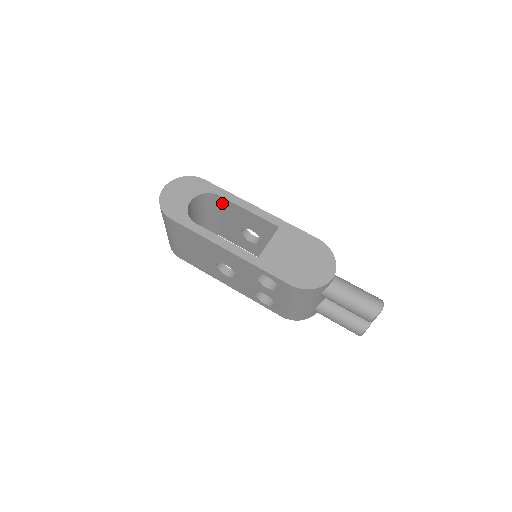
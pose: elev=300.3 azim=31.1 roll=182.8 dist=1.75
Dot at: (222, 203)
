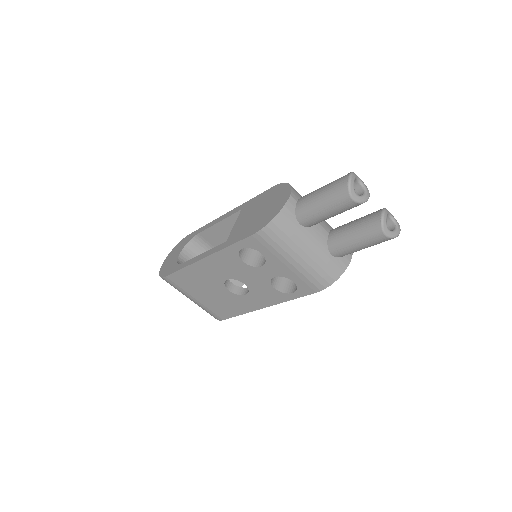
Dot at: (208, 239)
